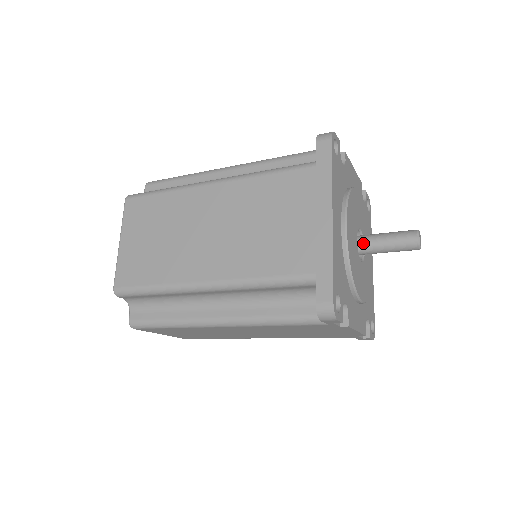
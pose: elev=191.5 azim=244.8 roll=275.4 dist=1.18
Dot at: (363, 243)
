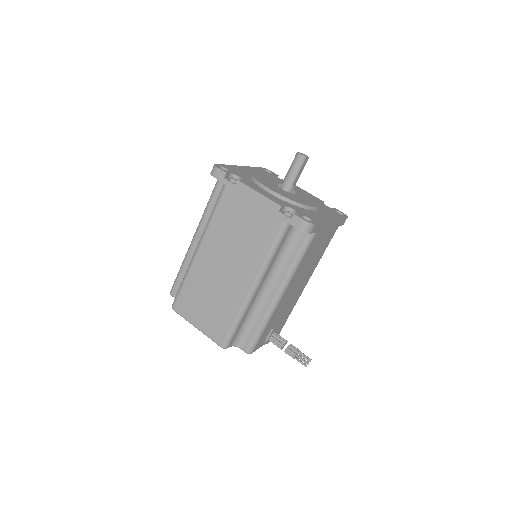
Dot at: (282, 183)
